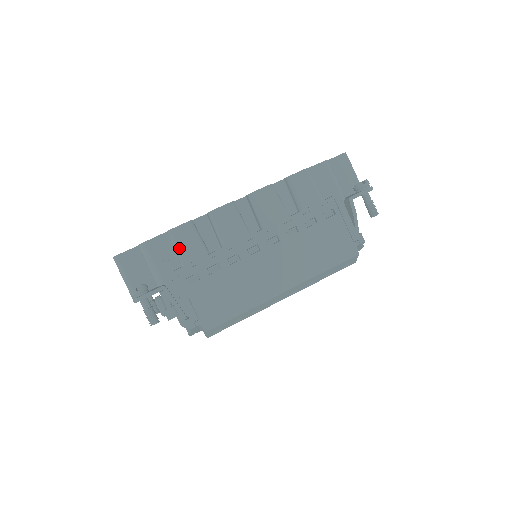
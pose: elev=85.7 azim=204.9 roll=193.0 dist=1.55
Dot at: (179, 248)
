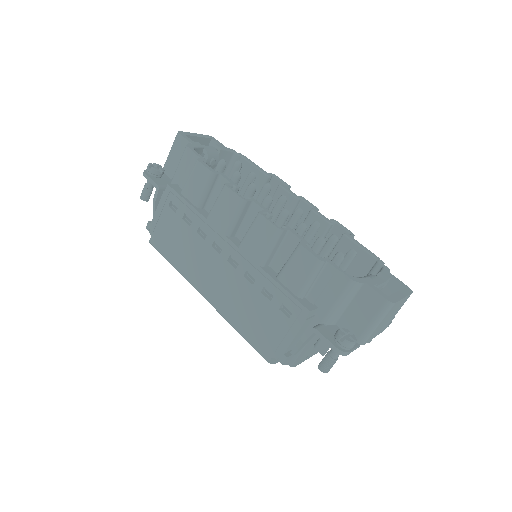
Dot at: (189, 179)
